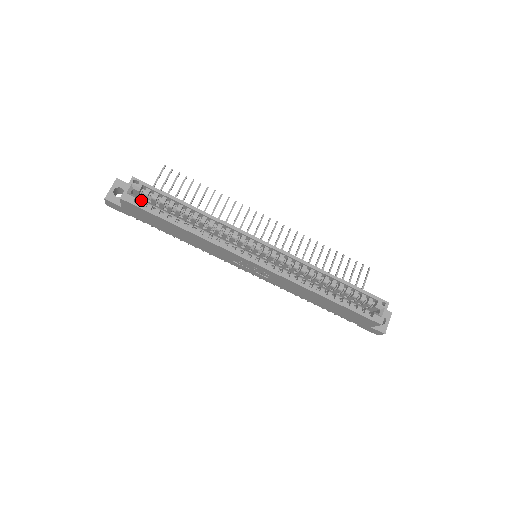
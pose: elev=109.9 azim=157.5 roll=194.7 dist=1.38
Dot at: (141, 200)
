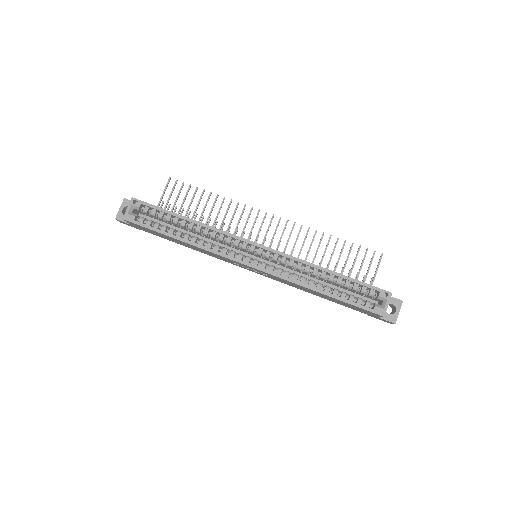
Dot at: (141, 218)
